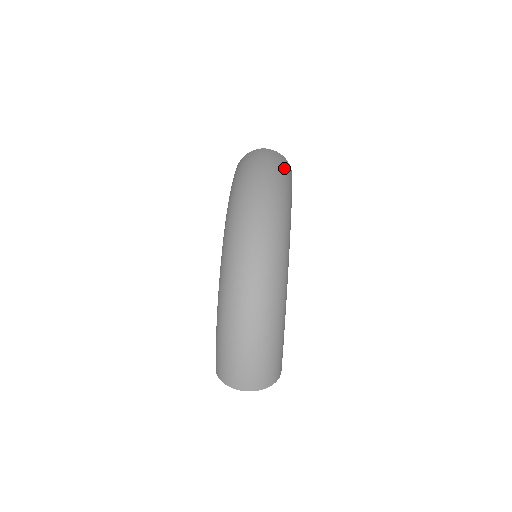
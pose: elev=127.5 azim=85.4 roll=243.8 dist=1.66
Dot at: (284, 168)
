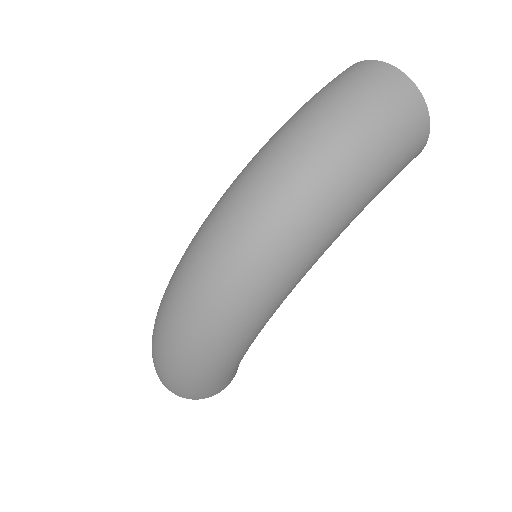
Dot at: (388, 142)
